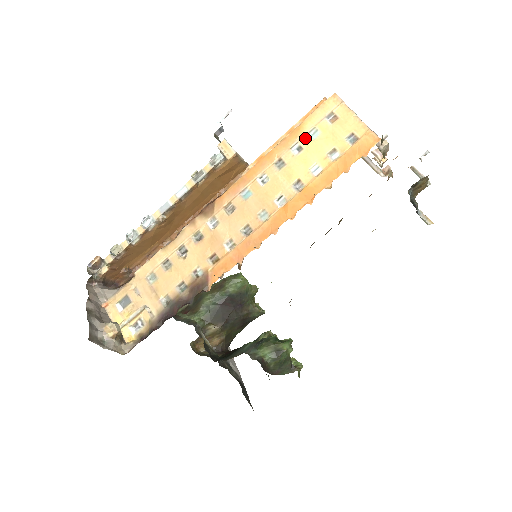
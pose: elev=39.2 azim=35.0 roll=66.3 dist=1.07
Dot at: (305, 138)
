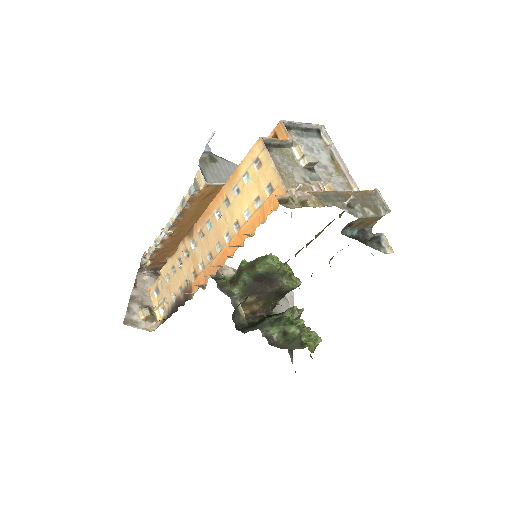
Dot at: (241, 181)
